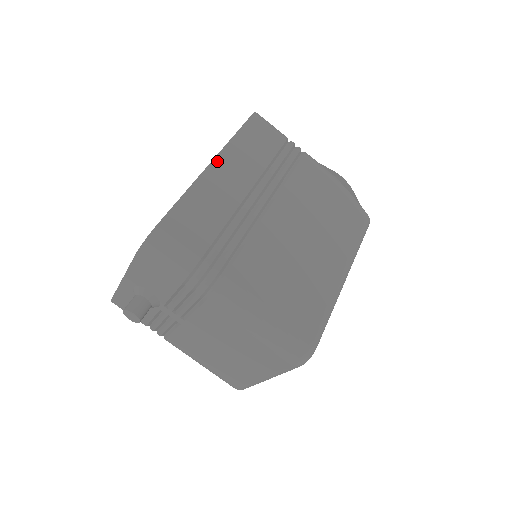
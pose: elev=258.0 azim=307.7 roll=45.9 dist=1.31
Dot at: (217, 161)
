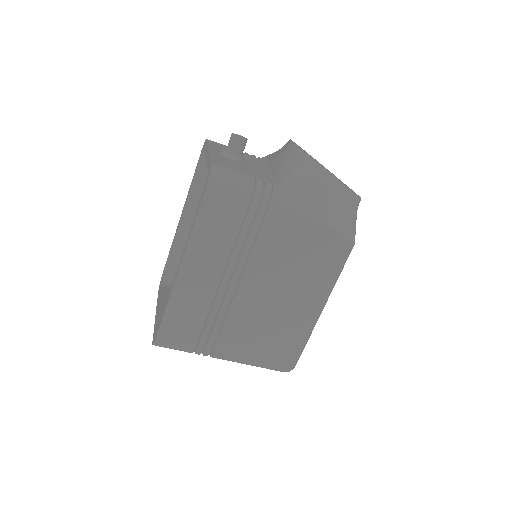
Dot at: (185, 263)
